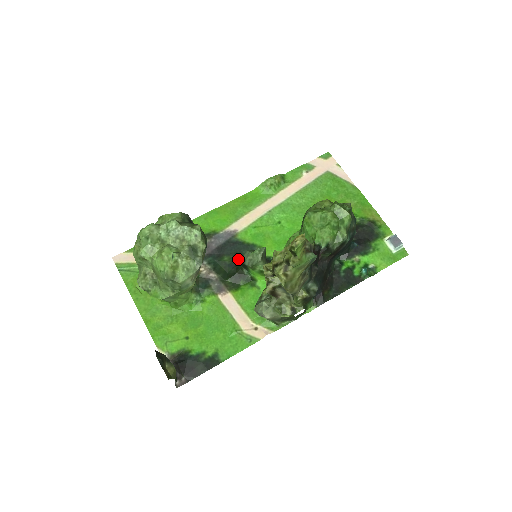
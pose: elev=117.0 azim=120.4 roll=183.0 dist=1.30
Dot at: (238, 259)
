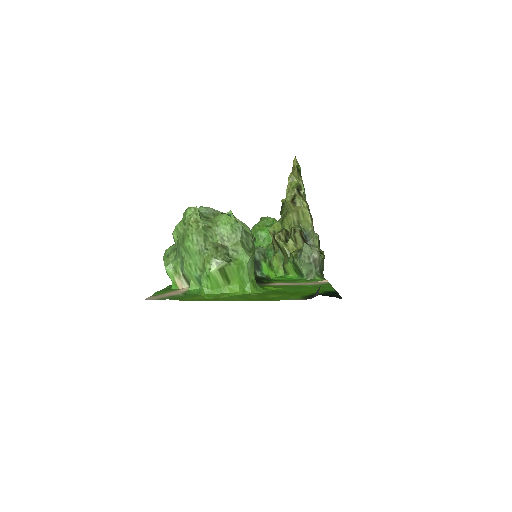
Dot at: occluded
